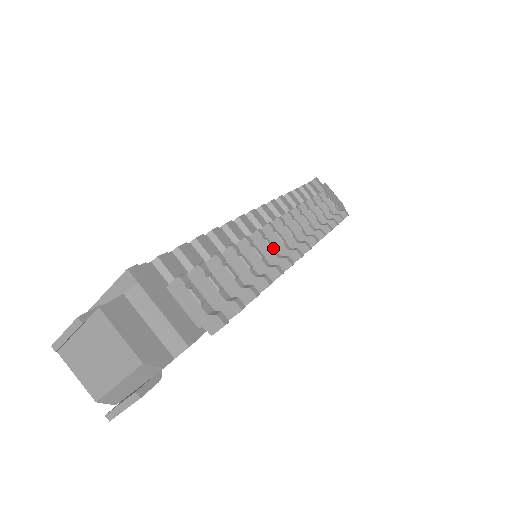
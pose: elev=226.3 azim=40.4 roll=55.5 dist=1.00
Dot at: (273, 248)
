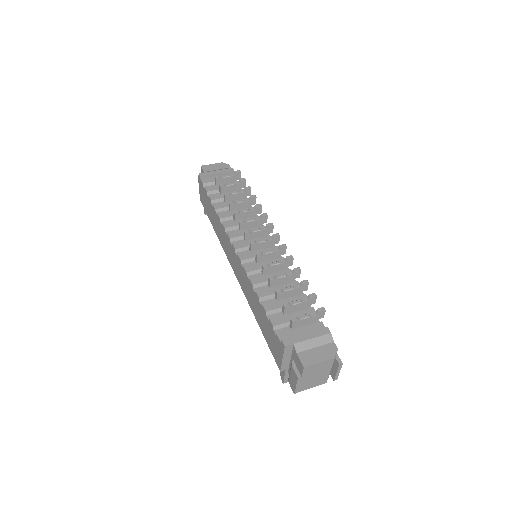
Dot at: (271, 252)
